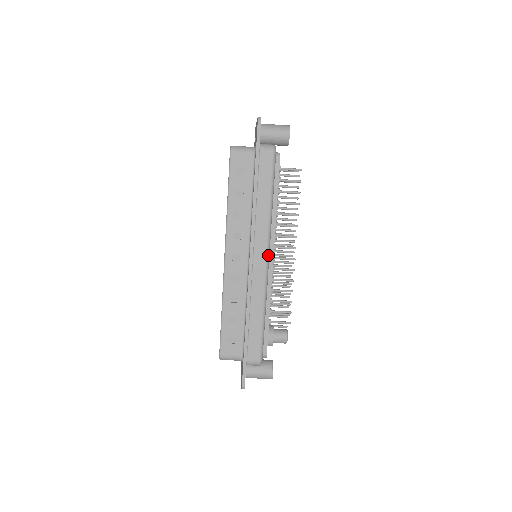
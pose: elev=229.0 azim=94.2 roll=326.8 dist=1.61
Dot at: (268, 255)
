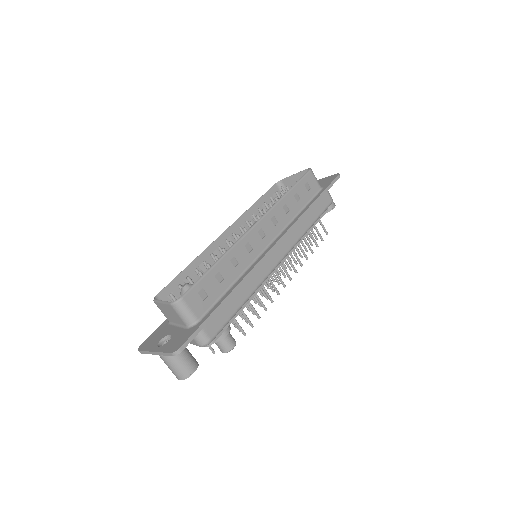
Dot at: (283, 258)
